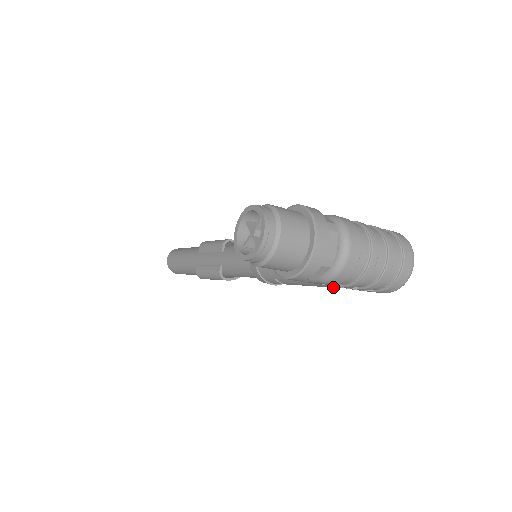
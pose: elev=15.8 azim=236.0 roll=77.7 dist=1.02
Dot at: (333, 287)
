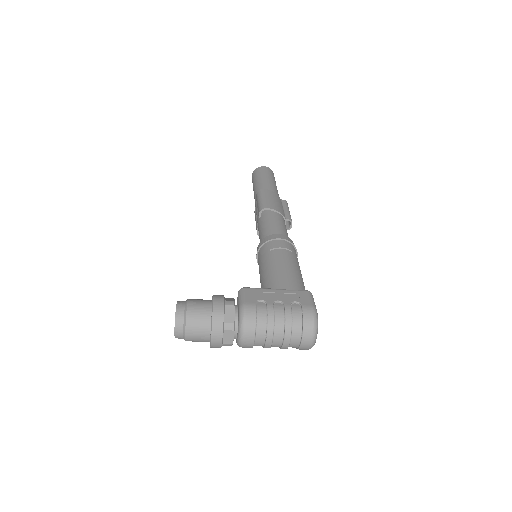
Dot at: occluded
